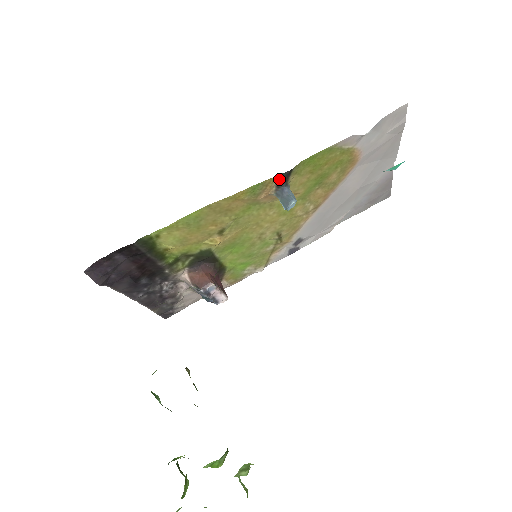
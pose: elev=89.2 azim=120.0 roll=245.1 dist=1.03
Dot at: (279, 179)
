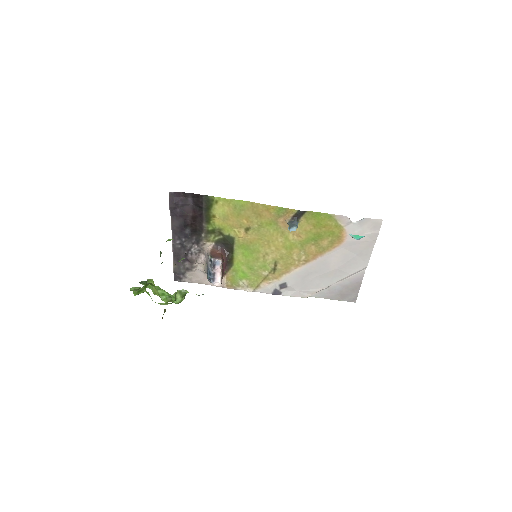
Dot at: (295, 213)
